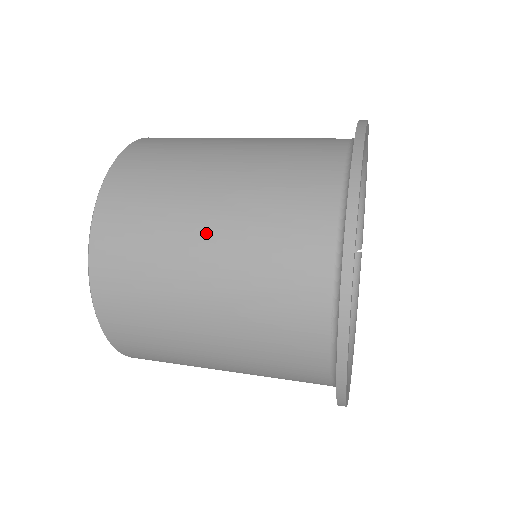
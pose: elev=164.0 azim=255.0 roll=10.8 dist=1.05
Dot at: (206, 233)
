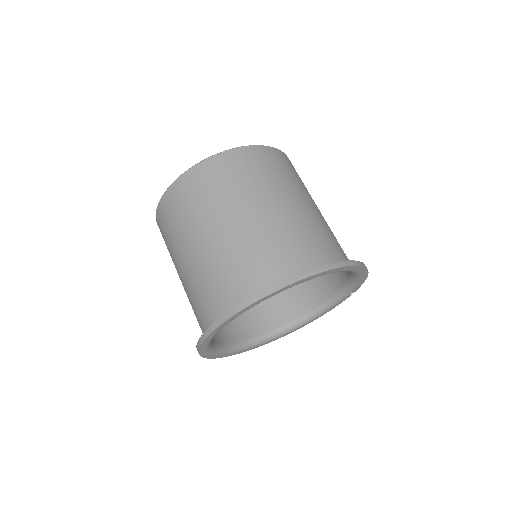
Dot at: (189, 254)
